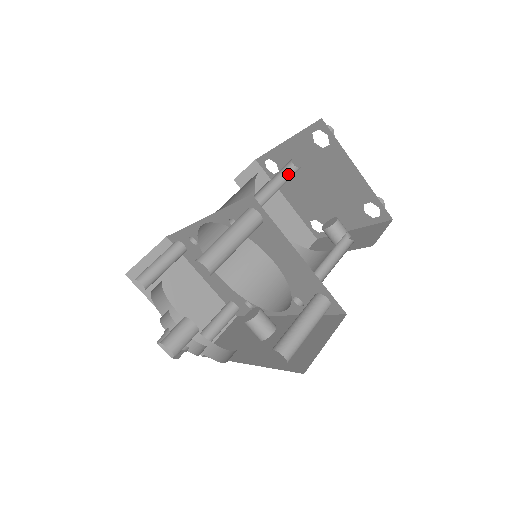
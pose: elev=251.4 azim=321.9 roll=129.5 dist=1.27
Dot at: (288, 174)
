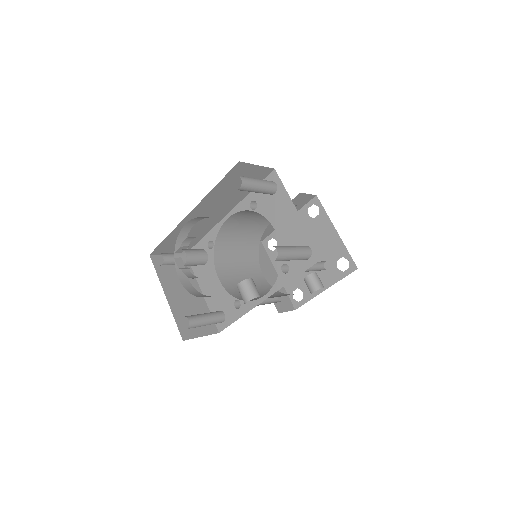
Dot at: occluded
